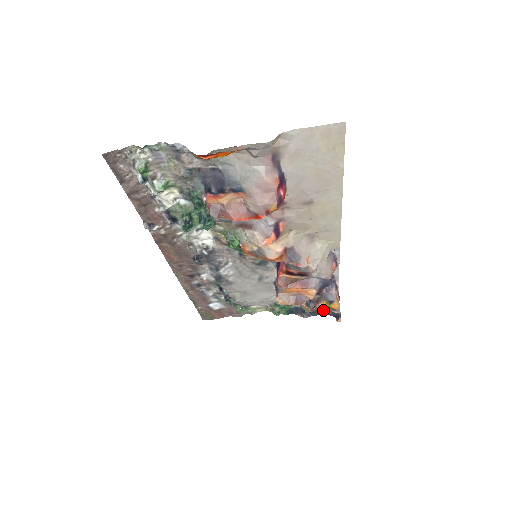
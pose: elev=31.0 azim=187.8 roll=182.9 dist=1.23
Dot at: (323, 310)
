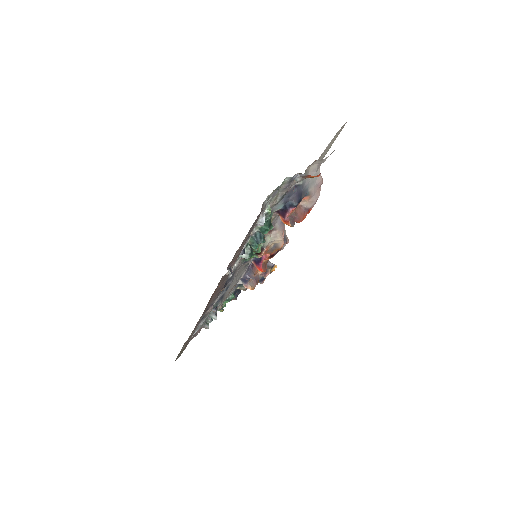
Dot at: occluded
